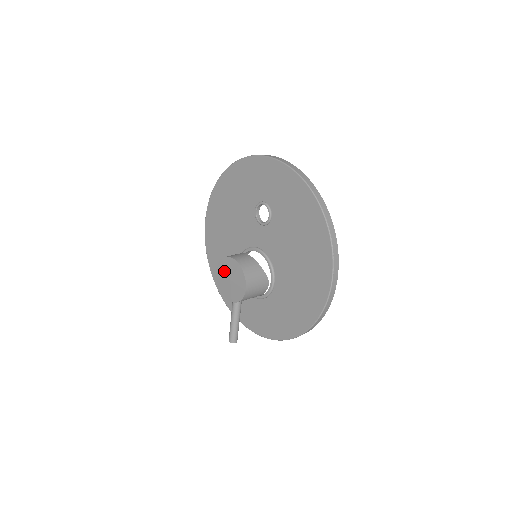
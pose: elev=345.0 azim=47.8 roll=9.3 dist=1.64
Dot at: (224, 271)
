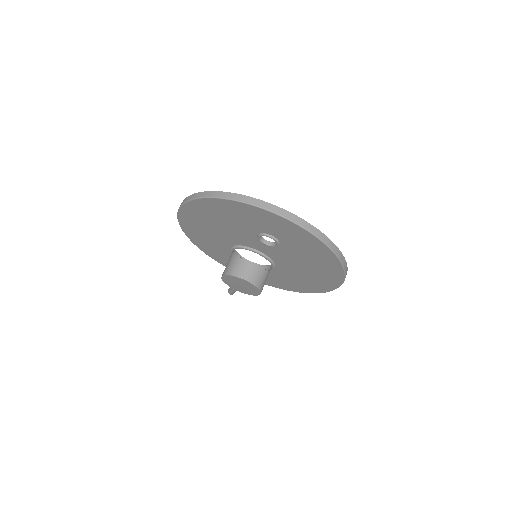
Dot at: (233, 281)
